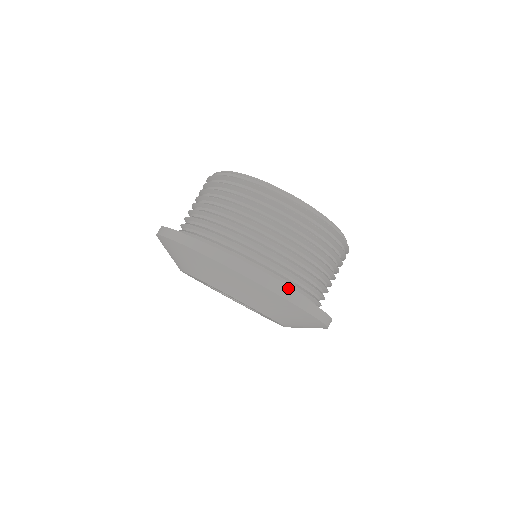
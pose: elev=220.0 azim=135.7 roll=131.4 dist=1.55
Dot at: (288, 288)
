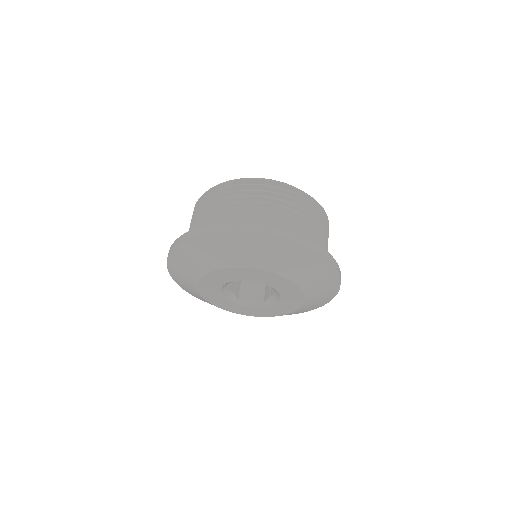
Dot at: (286, 230)
